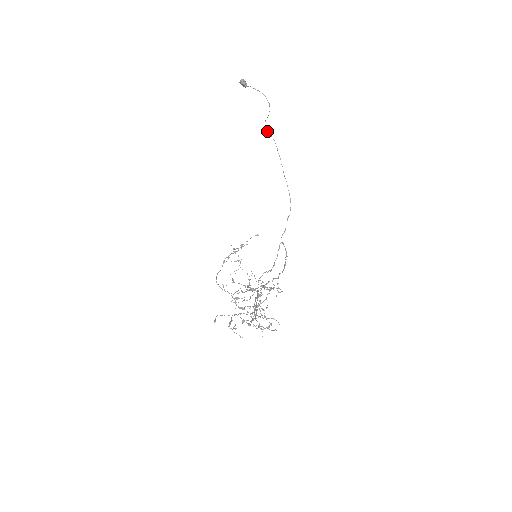
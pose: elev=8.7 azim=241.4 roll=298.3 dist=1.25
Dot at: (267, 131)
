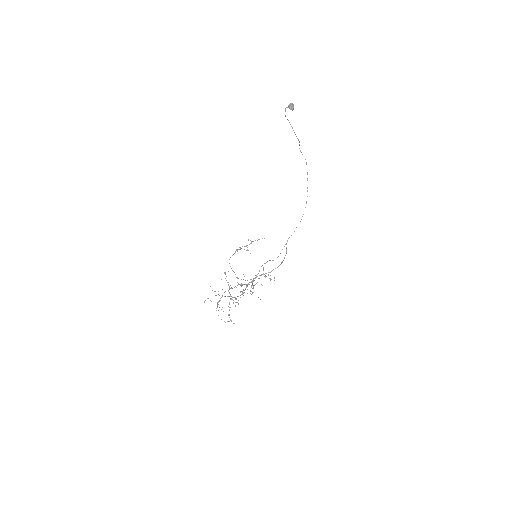
Dot at: (301, 152)
